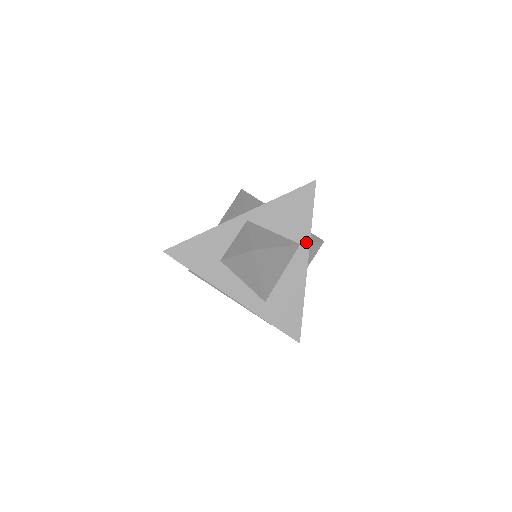
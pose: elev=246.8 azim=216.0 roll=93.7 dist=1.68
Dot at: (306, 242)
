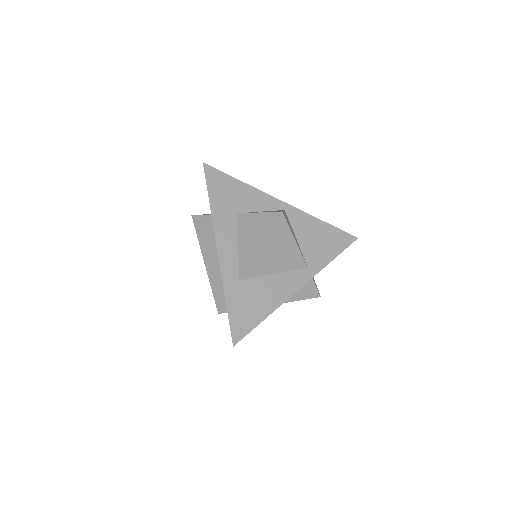
Dot at: (314, 271)
